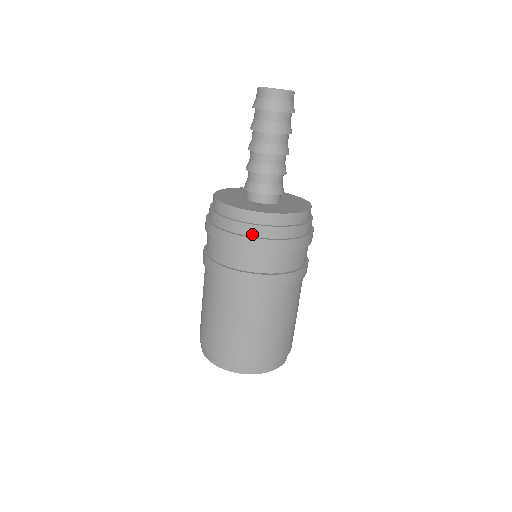
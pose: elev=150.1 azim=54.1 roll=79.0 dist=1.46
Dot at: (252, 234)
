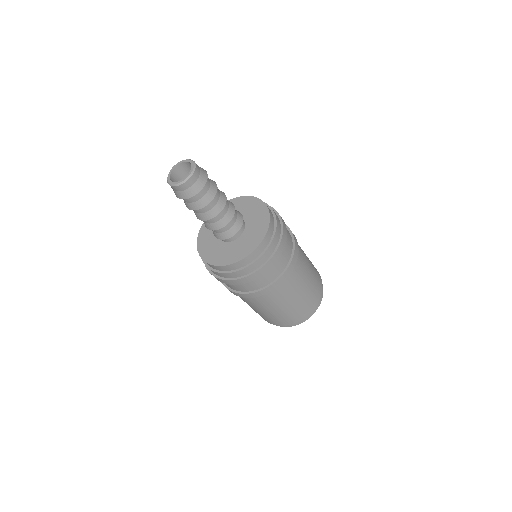
Dot at: (230, 277)
